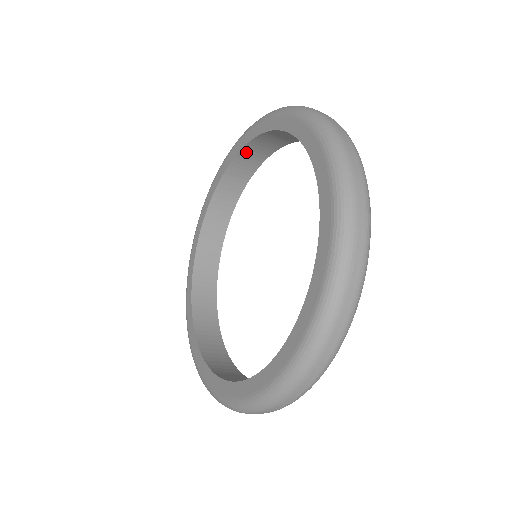
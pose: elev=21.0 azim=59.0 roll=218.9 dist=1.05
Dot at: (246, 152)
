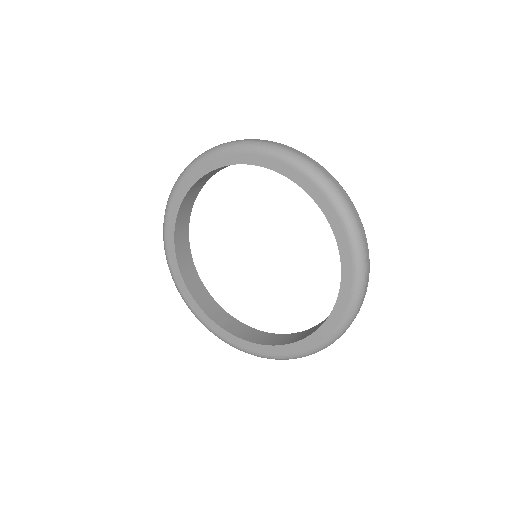
Dot at: occluded
